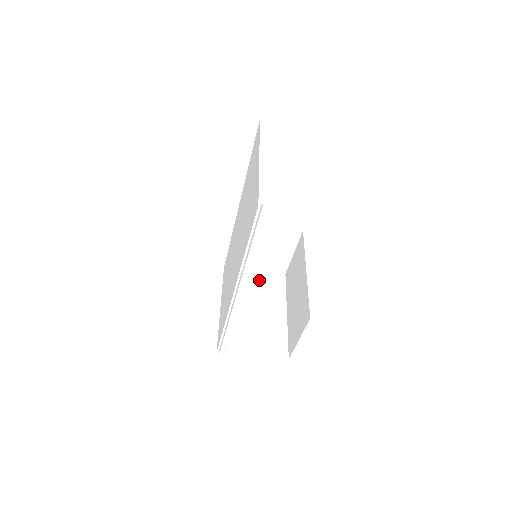
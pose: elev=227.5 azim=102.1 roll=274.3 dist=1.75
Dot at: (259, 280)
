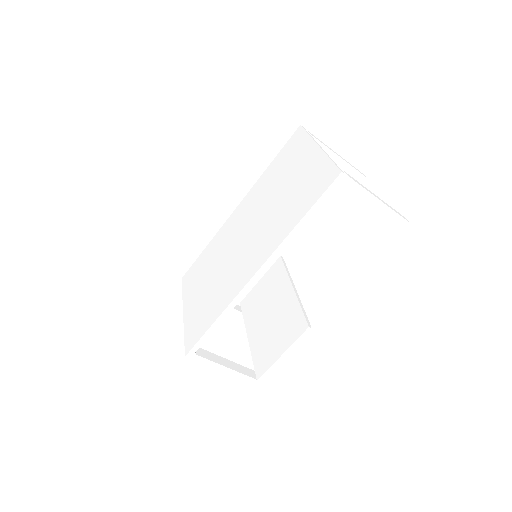
Dot at: occluded
